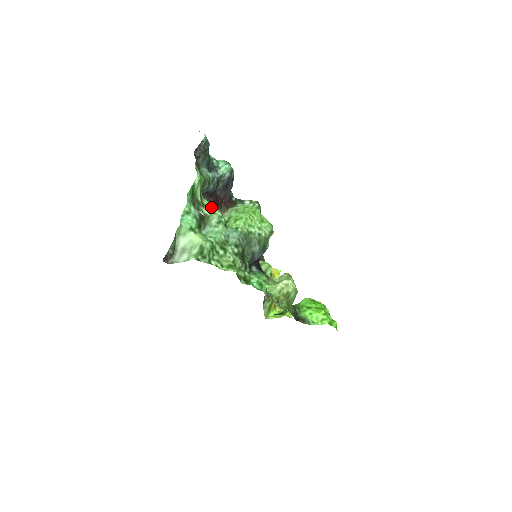
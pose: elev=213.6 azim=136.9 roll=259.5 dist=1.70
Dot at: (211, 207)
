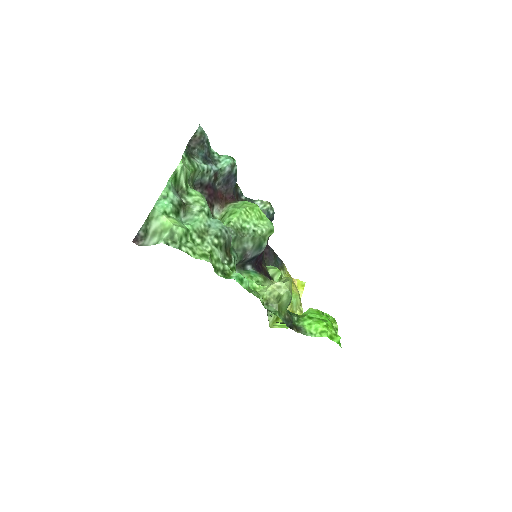
Dot at: (196, 196)
